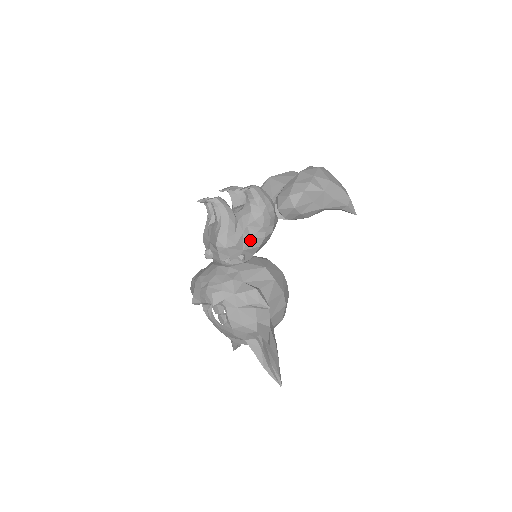
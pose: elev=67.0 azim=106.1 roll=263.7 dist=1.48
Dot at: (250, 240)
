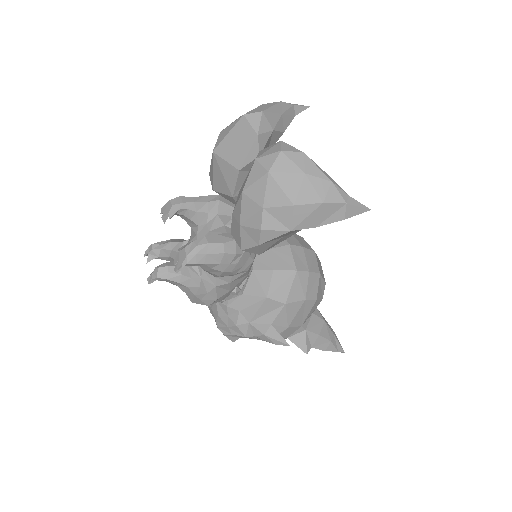
Dot at: (230, 283)
